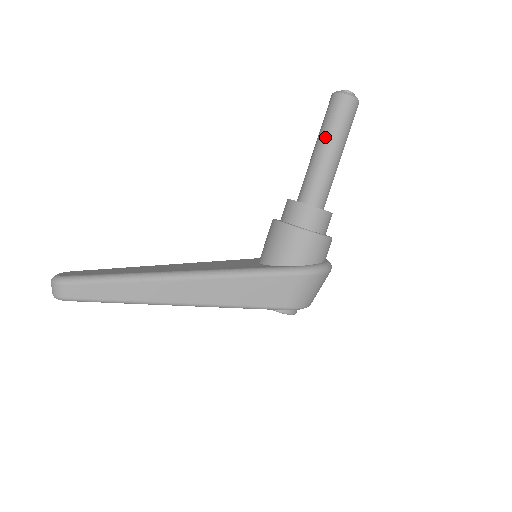
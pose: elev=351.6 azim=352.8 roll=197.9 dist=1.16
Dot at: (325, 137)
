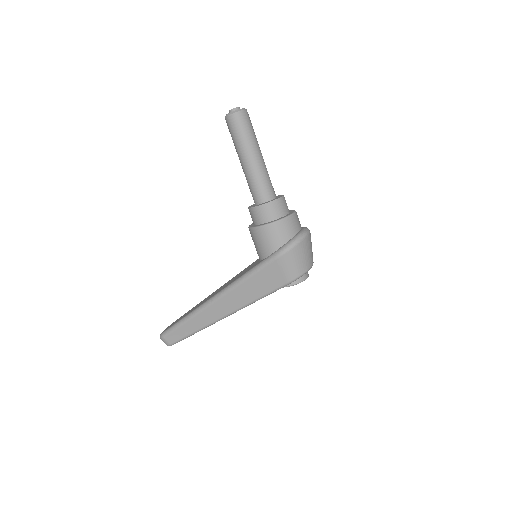
Dot at: (238, 152)
